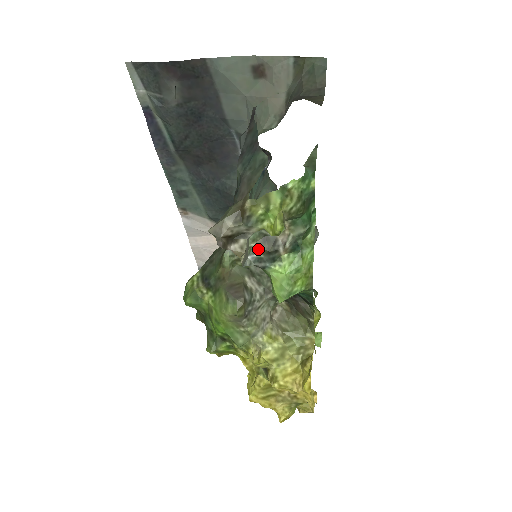
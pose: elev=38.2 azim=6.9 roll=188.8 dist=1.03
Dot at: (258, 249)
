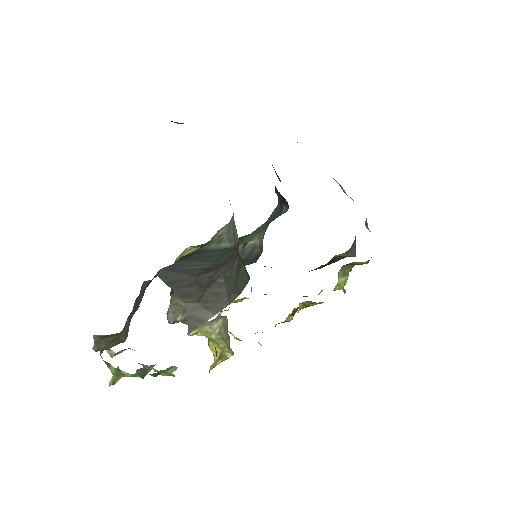
Dot at: occluded
